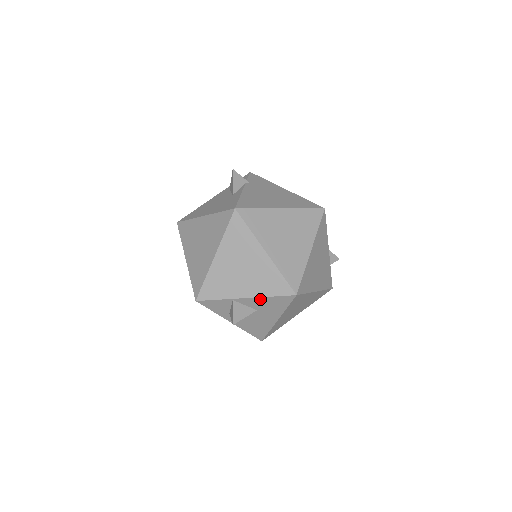
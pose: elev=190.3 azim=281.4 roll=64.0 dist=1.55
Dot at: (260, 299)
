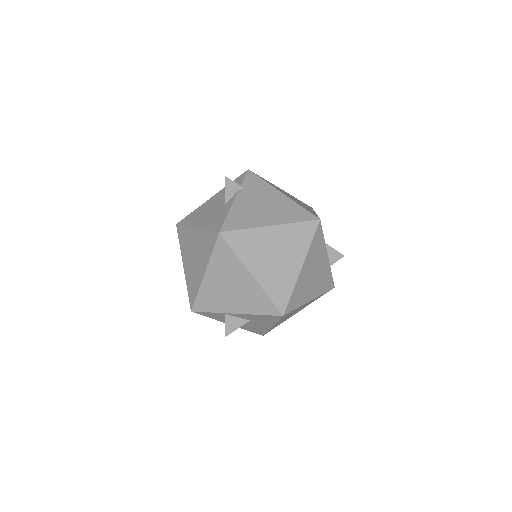
Dot at: (250, 315)
